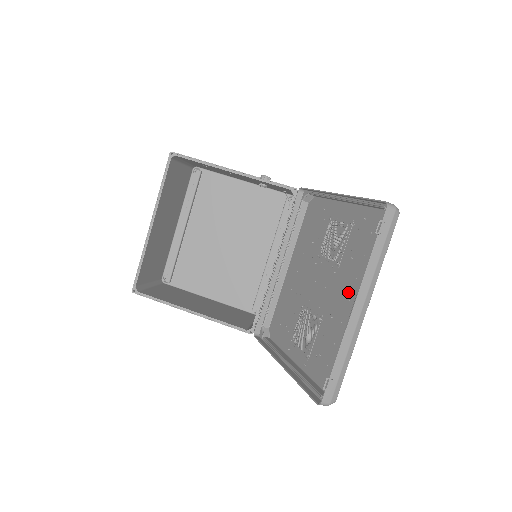
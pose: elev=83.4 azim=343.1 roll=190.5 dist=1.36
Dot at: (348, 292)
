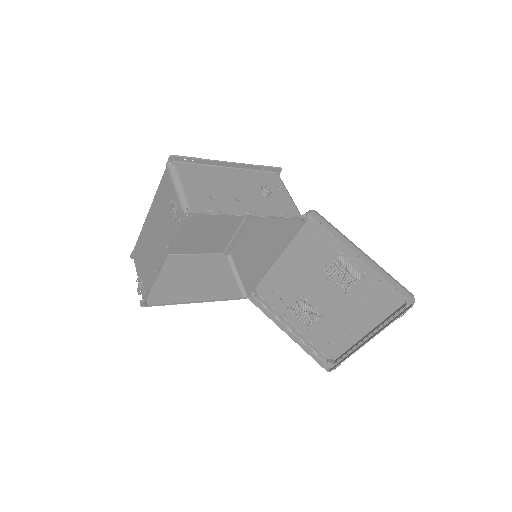
Dot at: (354, 316)
